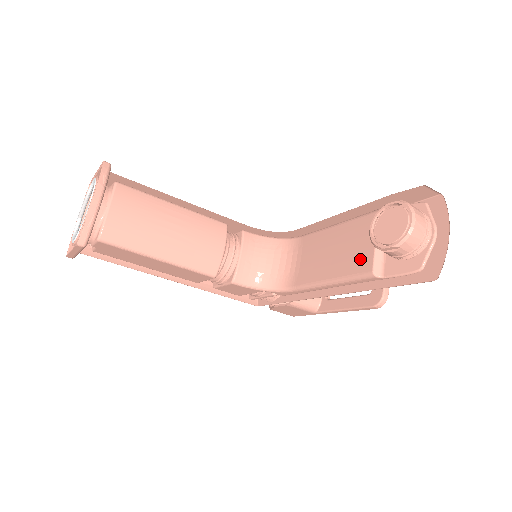
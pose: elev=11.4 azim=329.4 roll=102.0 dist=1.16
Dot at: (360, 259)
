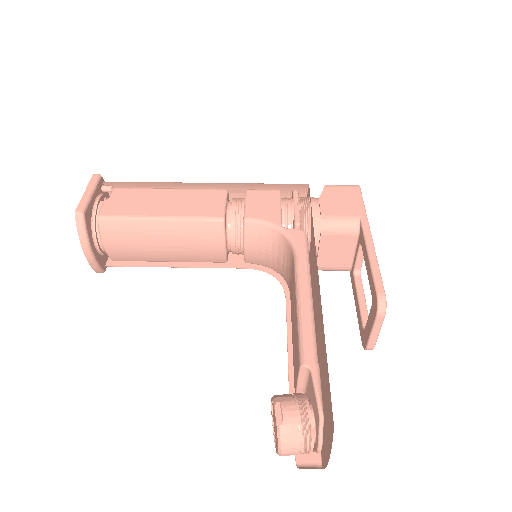
Dot at: (294, 376)
